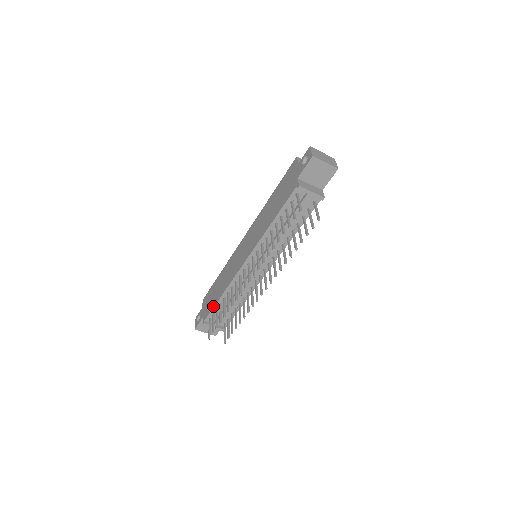
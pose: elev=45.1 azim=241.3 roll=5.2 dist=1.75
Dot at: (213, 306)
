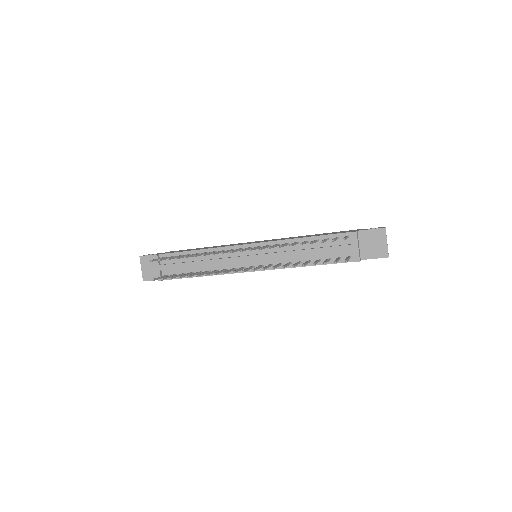
Dot at: (181, 251)
